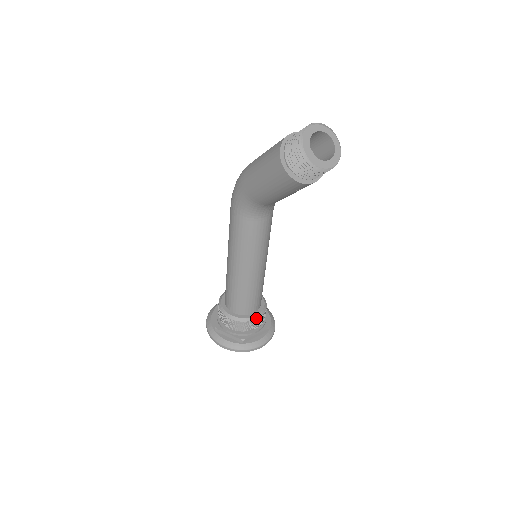
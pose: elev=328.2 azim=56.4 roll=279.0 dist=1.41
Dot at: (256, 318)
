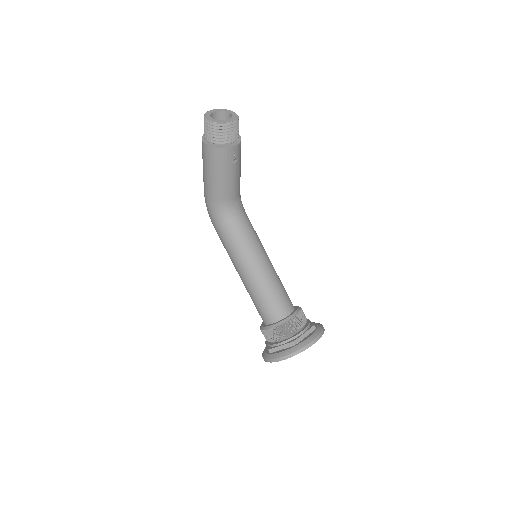
Dot at: (293, 316)
